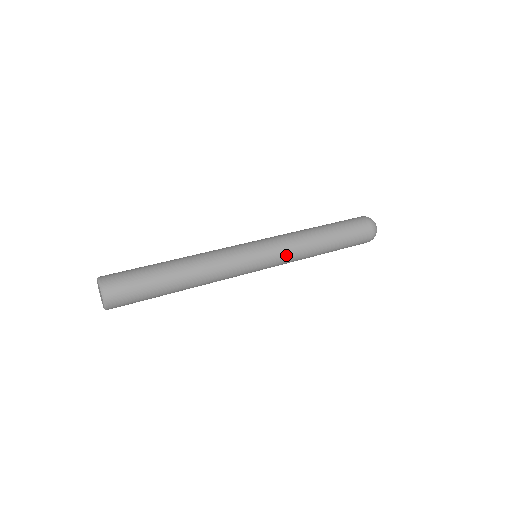
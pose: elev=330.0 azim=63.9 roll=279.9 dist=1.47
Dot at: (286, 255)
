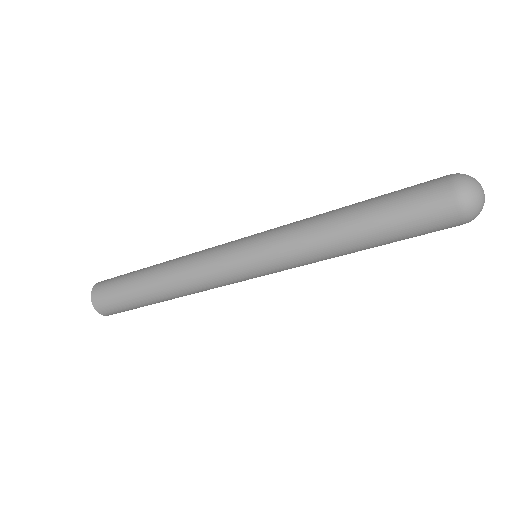
Dot at: (282, 250)
